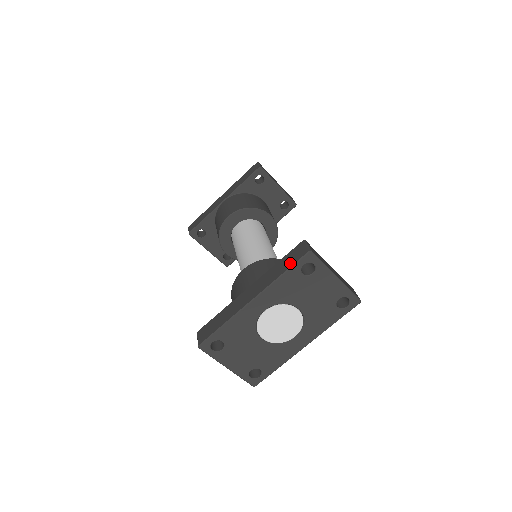
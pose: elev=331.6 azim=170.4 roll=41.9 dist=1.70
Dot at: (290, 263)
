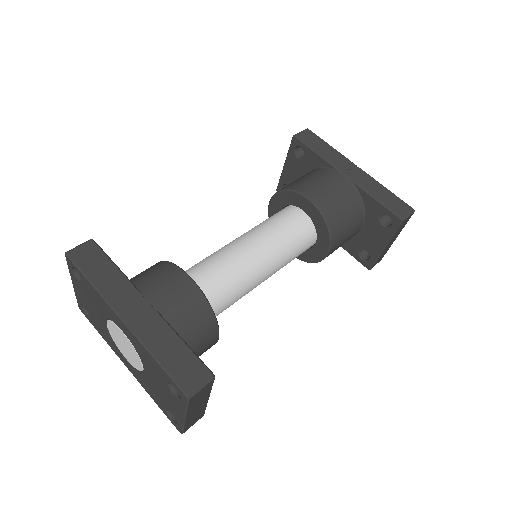
Dot at: (173, 367)
